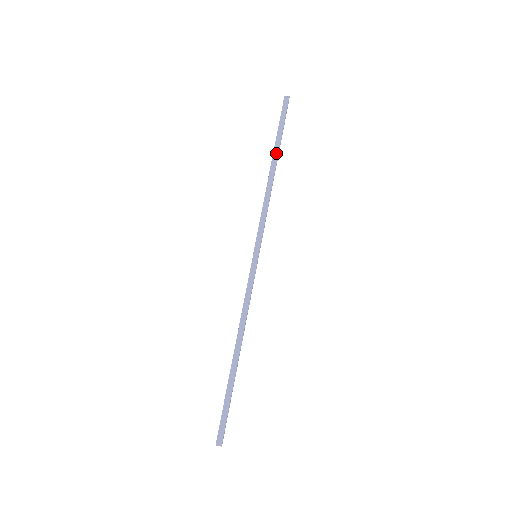
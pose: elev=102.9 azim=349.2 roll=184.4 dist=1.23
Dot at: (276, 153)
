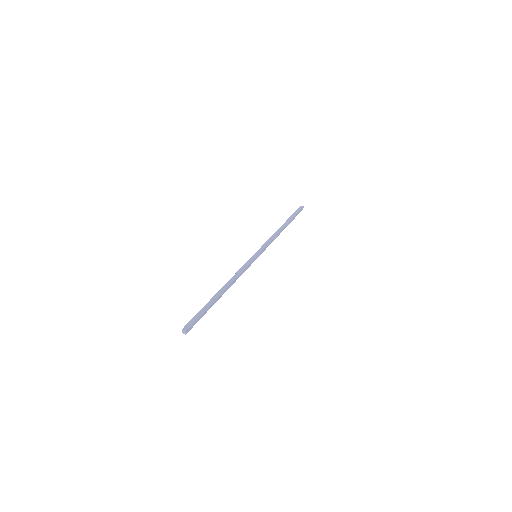
Dot at: (287, 222)
